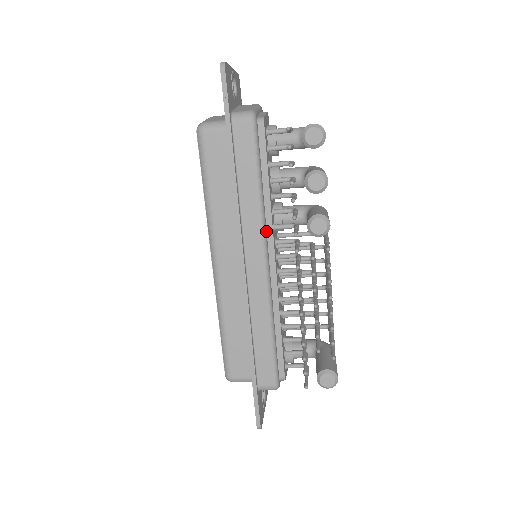
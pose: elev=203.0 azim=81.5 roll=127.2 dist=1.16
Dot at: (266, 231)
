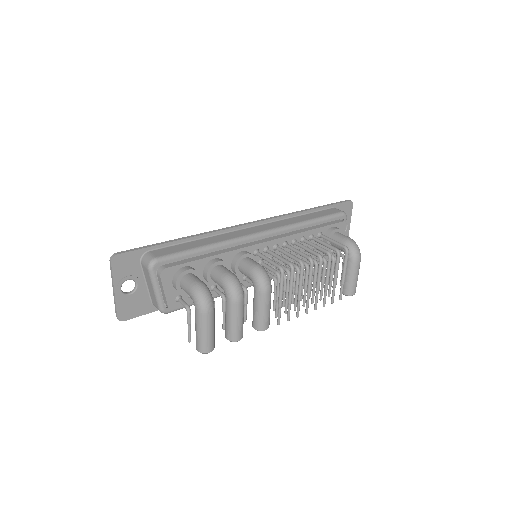
Dot at: occluded
